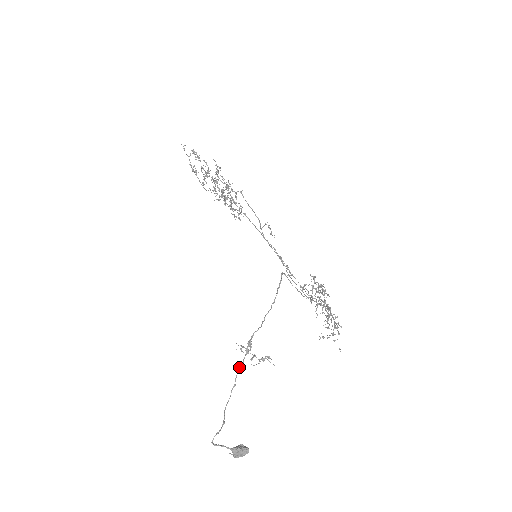
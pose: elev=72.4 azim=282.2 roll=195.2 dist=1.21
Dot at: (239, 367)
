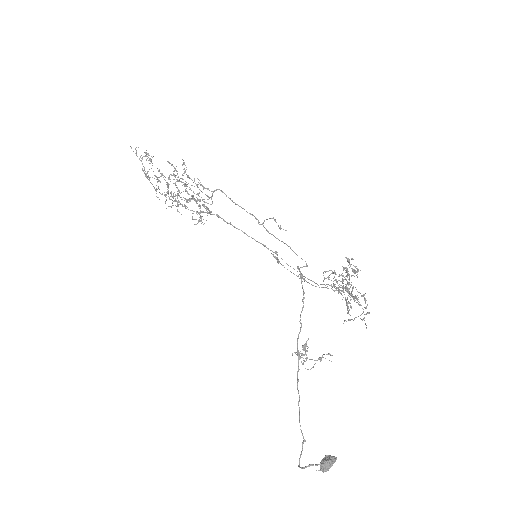
Dot at: (297, 376)
